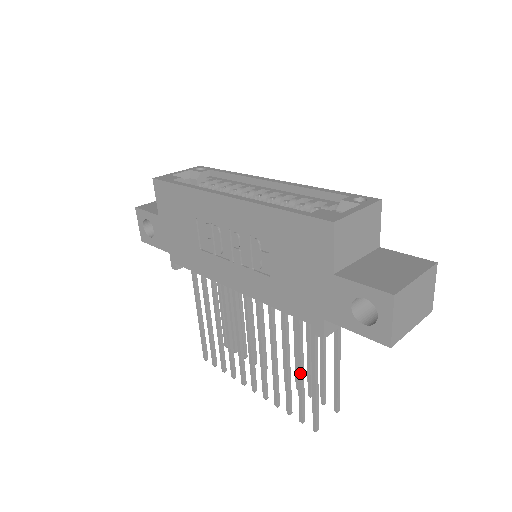
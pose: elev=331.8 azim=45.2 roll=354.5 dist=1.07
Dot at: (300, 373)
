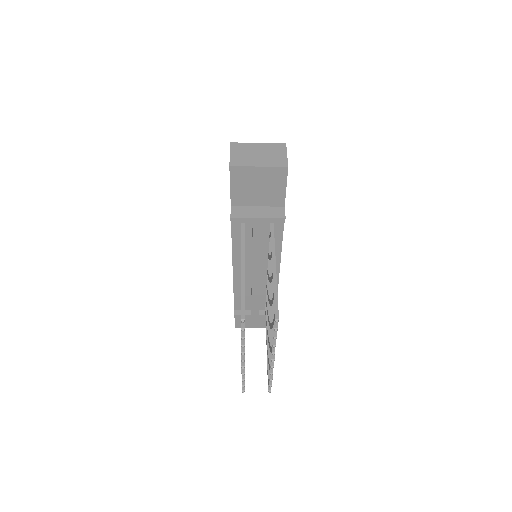
Dot at: occluded
